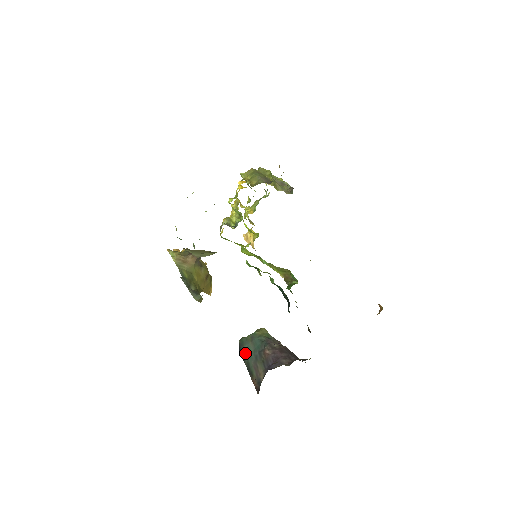
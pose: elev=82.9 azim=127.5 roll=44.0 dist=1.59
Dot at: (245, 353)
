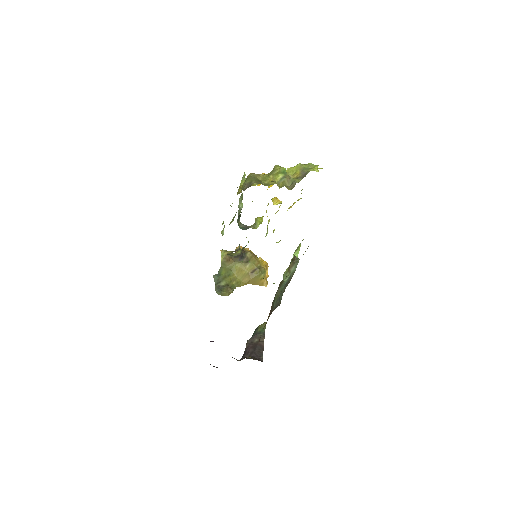
Dot at: occluded
